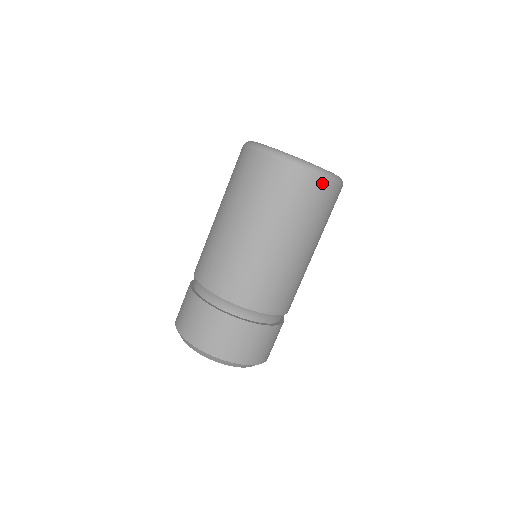
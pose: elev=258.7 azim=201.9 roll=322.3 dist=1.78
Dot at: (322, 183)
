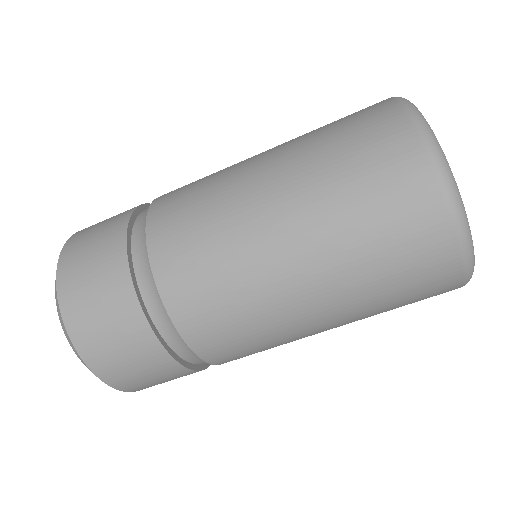
Dot at: occluded
